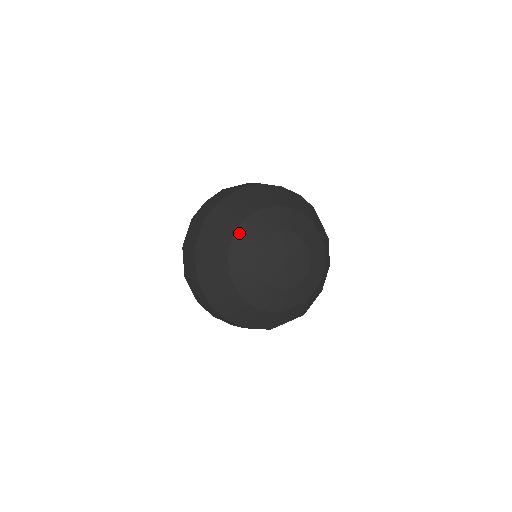
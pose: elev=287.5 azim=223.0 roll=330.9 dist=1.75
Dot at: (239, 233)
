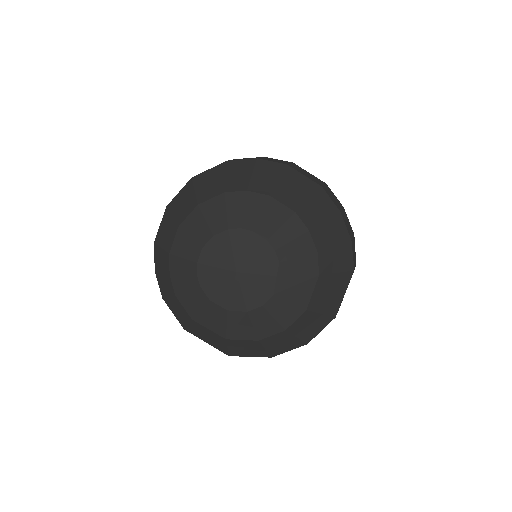
Dot at: (228, 197)
